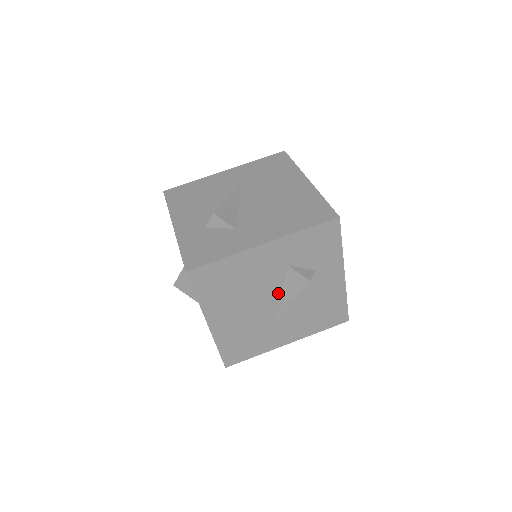
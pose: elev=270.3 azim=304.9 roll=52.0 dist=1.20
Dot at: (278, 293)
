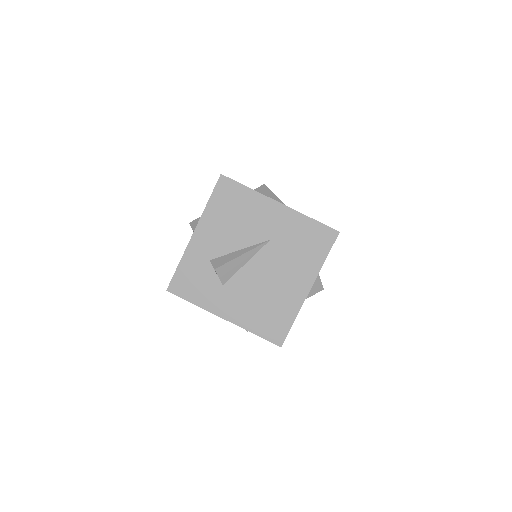
Dot at: occluded
